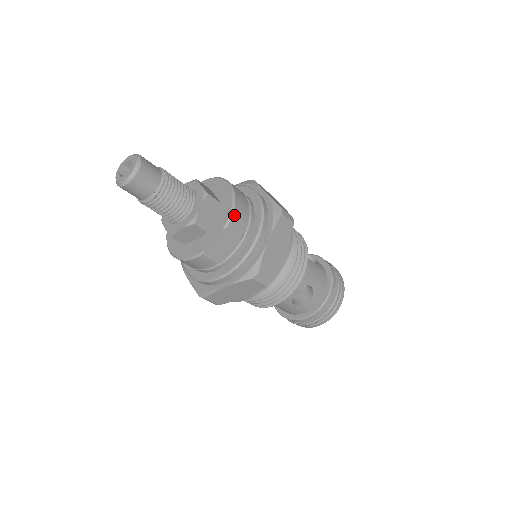
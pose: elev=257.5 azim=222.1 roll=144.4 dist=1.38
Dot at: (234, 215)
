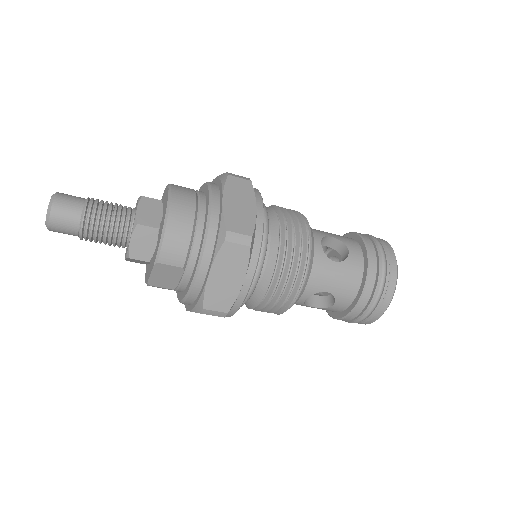
Dot at: (163, 249)
